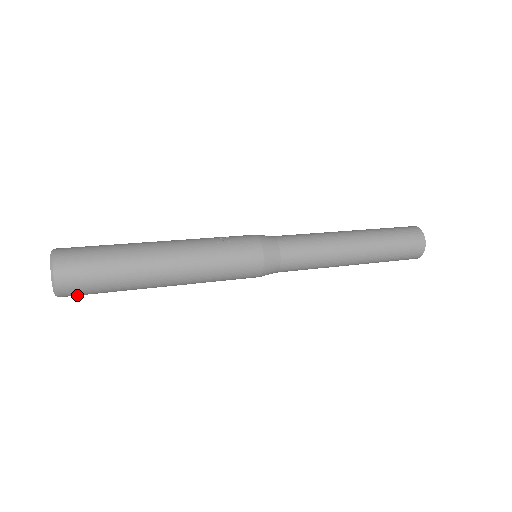
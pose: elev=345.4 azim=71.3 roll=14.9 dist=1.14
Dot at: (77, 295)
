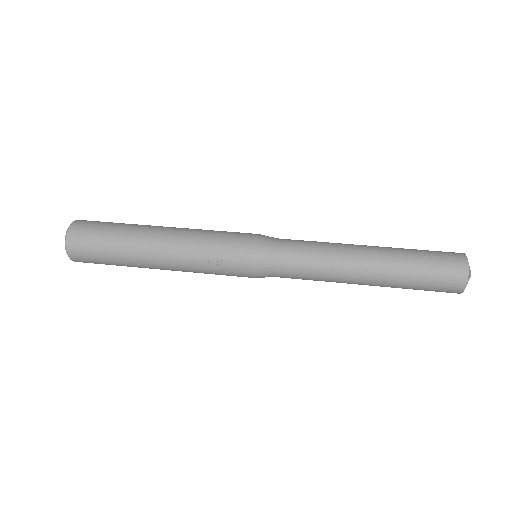
Dot at: occluded
